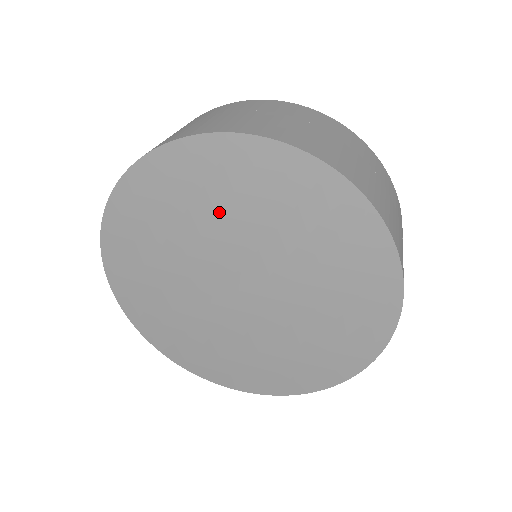
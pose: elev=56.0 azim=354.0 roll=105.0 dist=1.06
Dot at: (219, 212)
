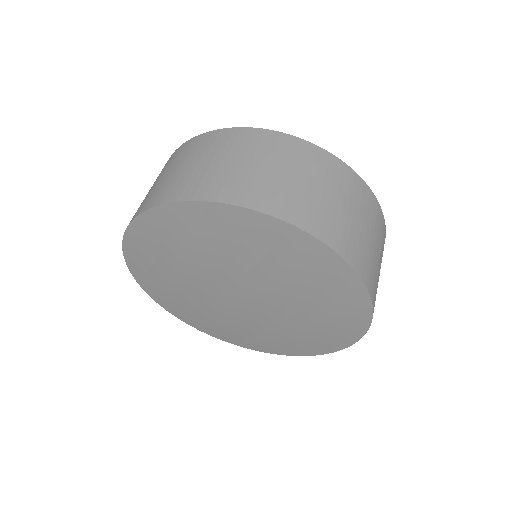
Dot at: (209, 251)
